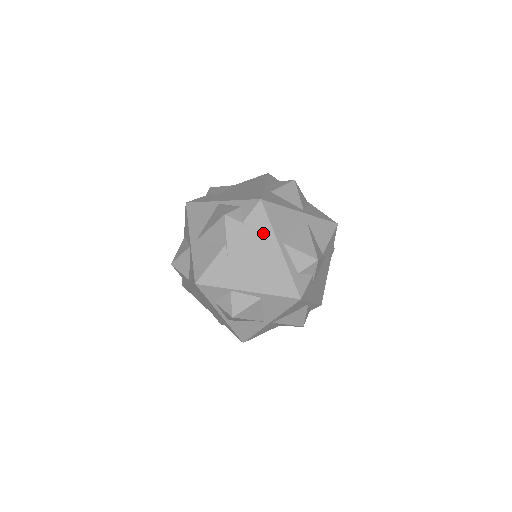
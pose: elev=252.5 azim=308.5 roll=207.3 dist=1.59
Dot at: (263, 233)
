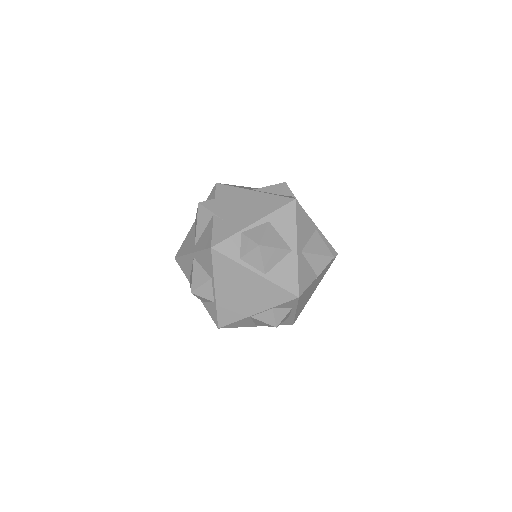
Dot at: (234, 193)
